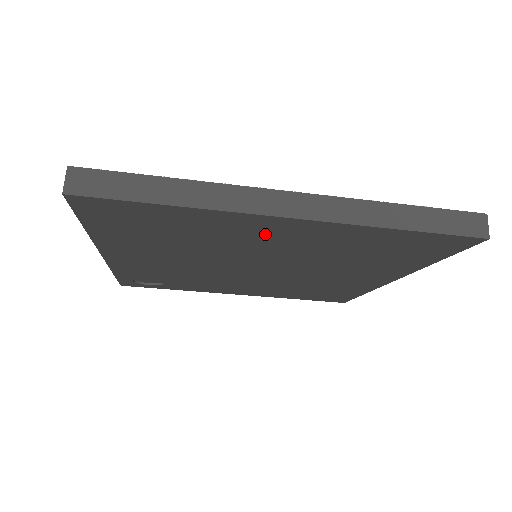
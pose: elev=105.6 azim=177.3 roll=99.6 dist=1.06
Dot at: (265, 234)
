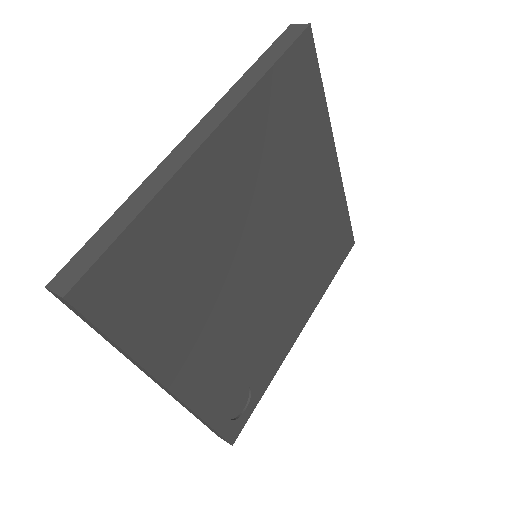
Dot at: (220, 185)
